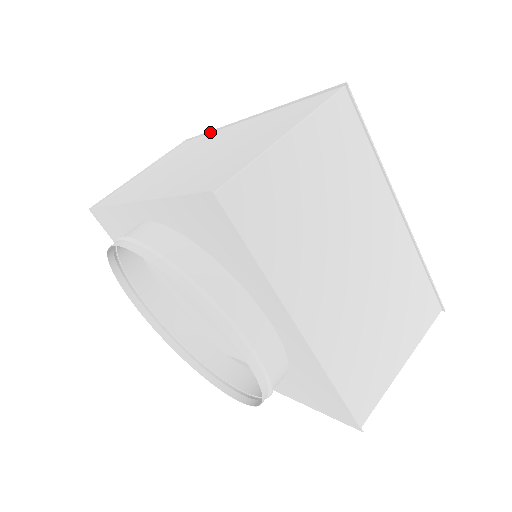
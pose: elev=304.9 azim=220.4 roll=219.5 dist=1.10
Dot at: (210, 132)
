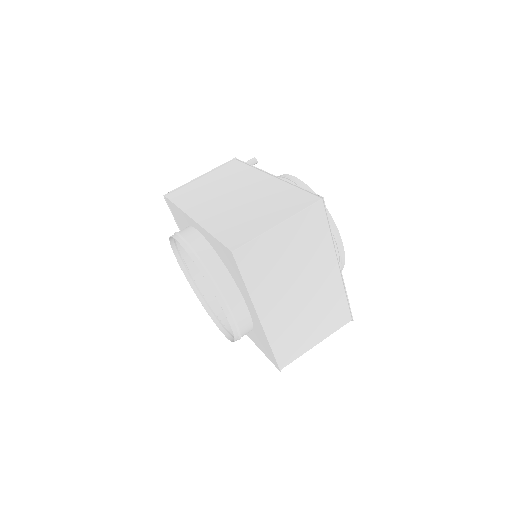
Dot at: (251, 166)
